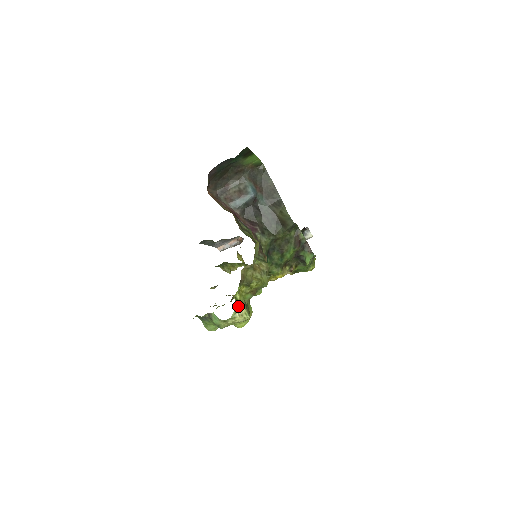
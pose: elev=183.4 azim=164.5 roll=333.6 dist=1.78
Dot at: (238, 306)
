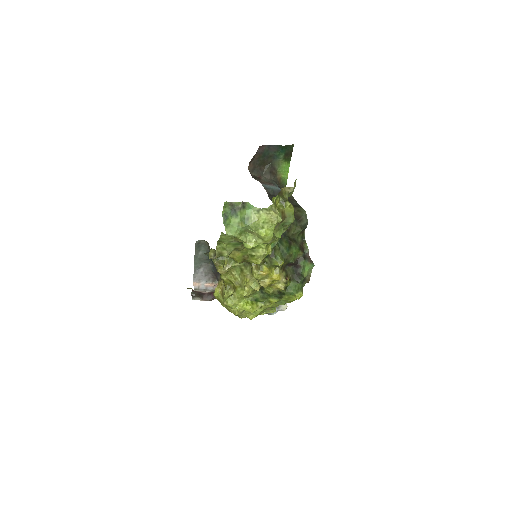
Dot at: (274, 205)
